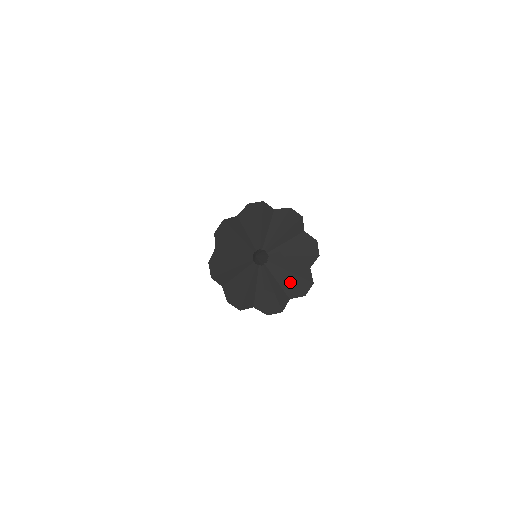
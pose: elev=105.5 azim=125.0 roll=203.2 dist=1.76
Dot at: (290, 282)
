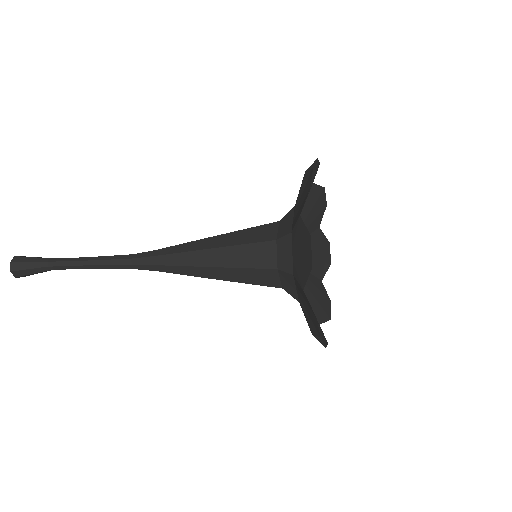
Dot at: (316, 298)
